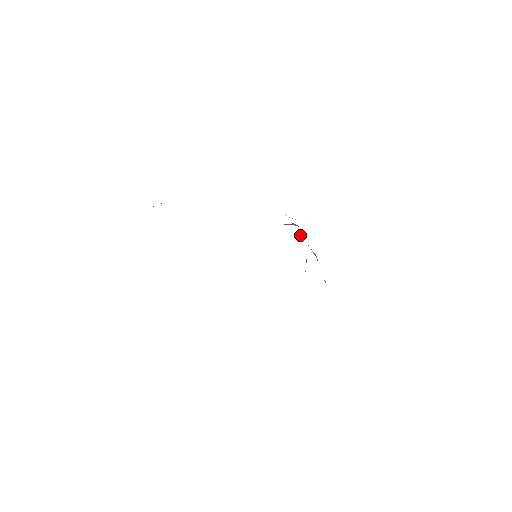
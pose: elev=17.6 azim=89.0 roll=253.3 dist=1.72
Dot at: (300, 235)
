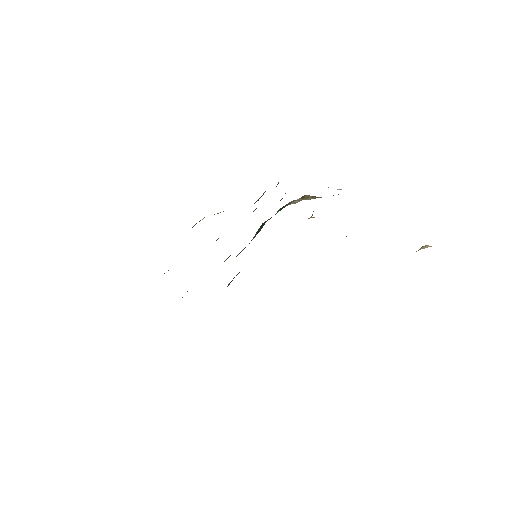
Dot at: occluded
